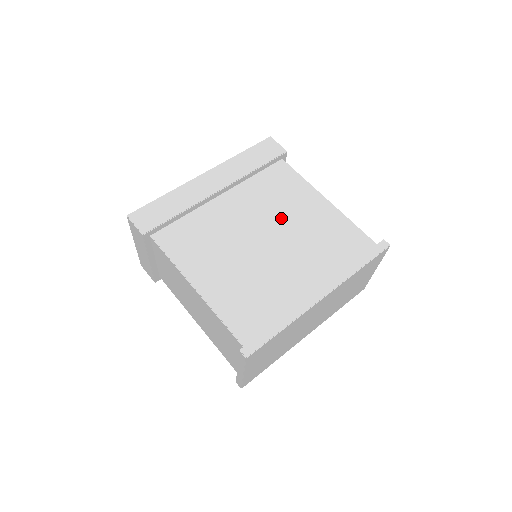
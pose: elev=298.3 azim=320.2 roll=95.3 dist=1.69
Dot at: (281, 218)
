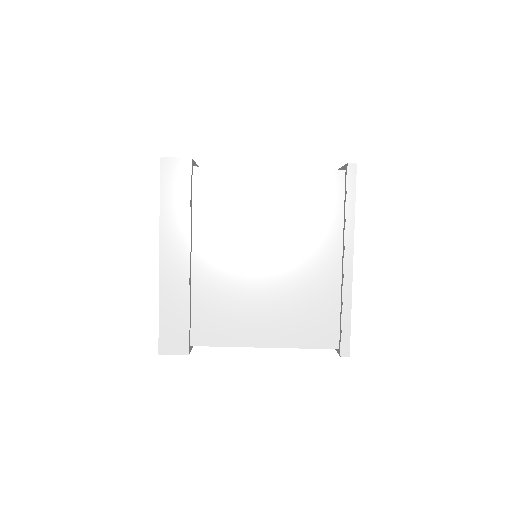
Dot at: (256, 227)
